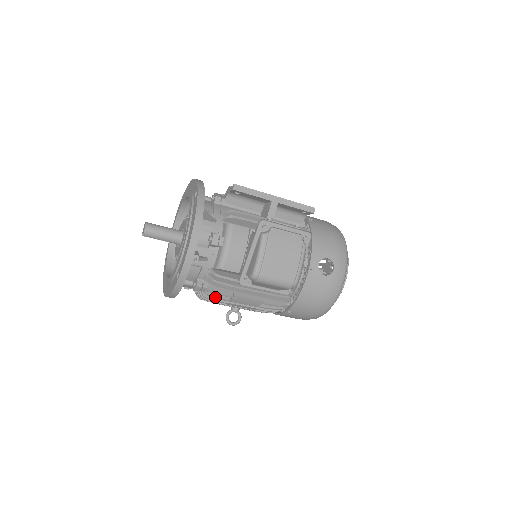
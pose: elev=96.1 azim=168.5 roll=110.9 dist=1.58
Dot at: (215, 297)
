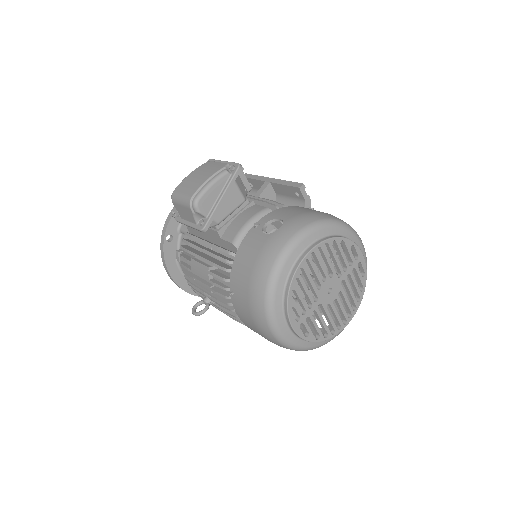
Dot at: (184, 266)
